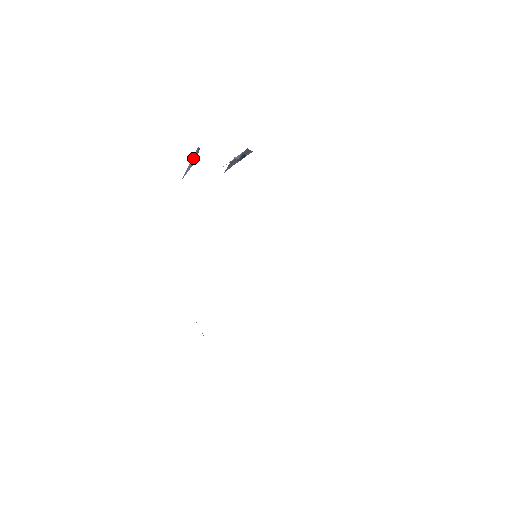
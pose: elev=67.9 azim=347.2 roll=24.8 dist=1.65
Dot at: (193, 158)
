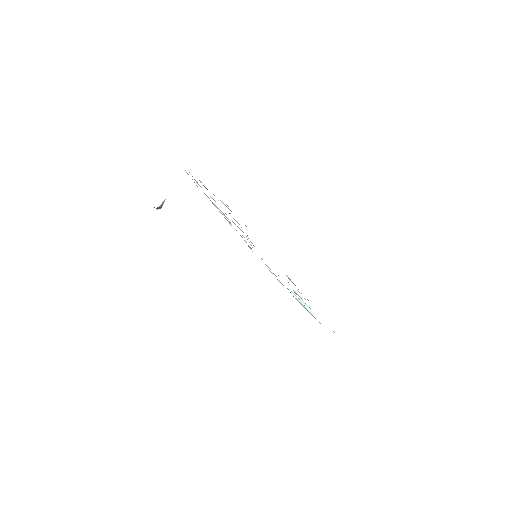
Dot at: occluded
